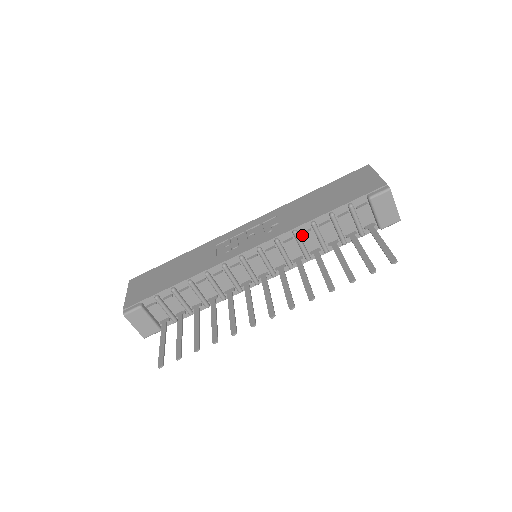
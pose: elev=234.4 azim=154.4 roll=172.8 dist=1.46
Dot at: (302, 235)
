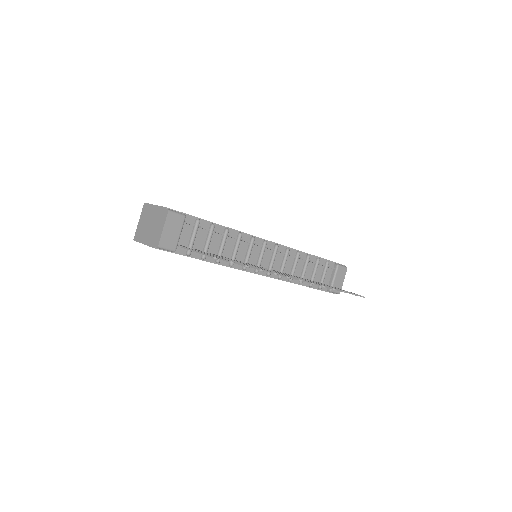
Dot at: (301, 258)
